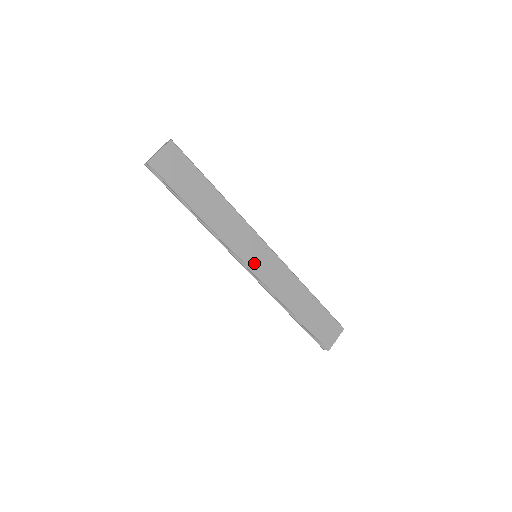
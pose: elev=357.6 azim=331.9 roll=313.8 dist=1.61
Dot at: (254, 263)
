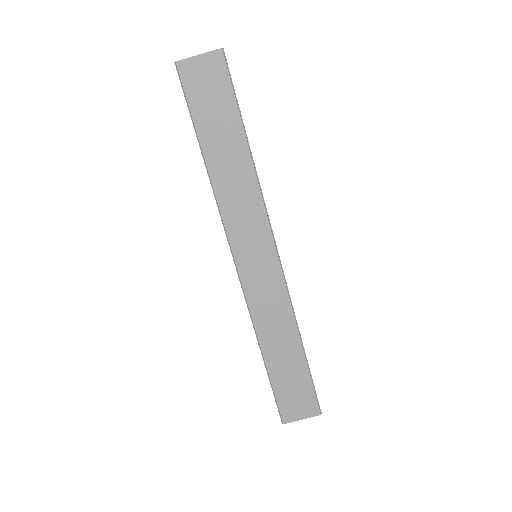
Dot at: (246, 262)
